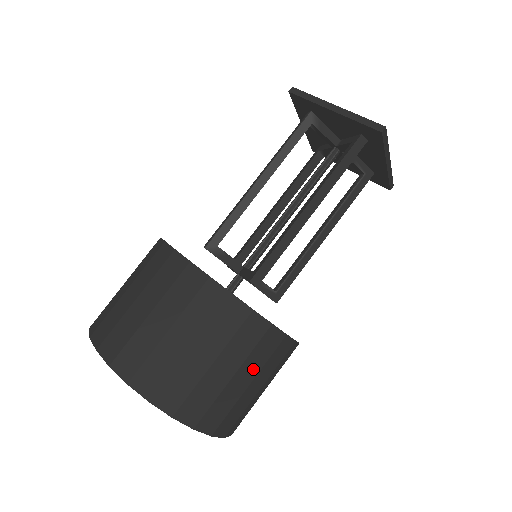
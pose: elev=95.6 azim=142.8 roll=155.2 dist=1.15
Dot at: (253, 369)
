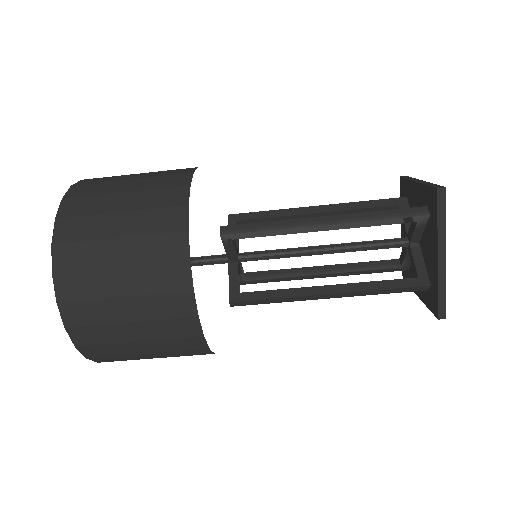
Dot at: occluded
